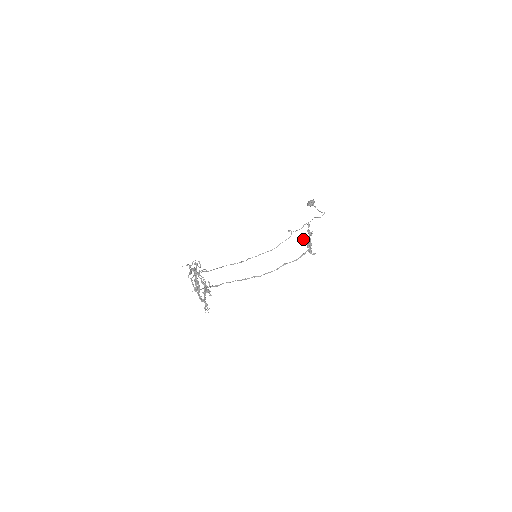
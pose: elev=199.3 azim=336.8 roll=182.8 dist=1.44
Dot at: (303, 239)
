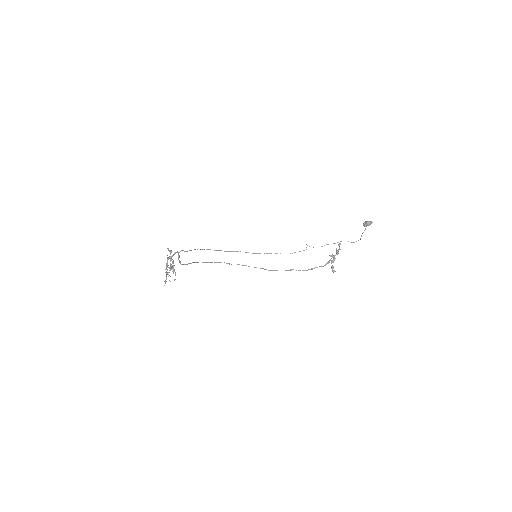
Dot at: occluded
